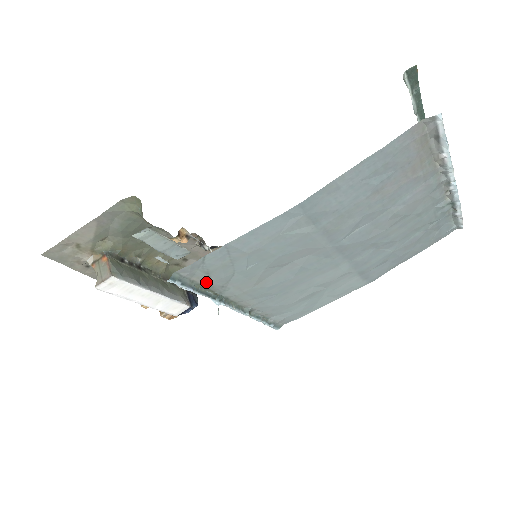
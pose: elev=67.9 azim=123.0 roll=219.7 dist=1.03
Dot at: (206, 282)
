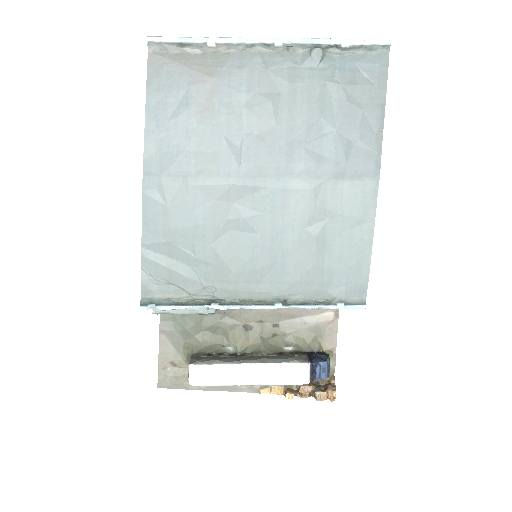
Dot at: (182, 293)
